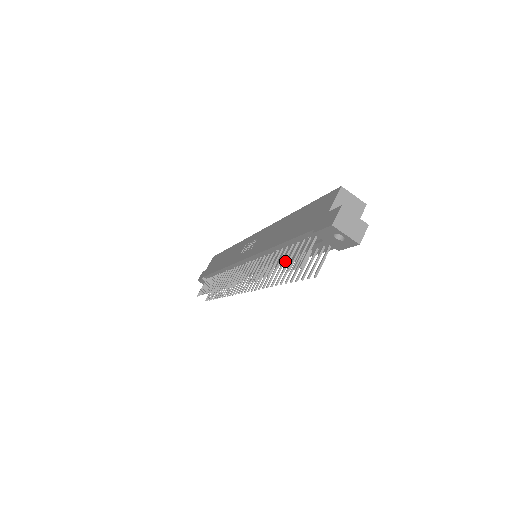
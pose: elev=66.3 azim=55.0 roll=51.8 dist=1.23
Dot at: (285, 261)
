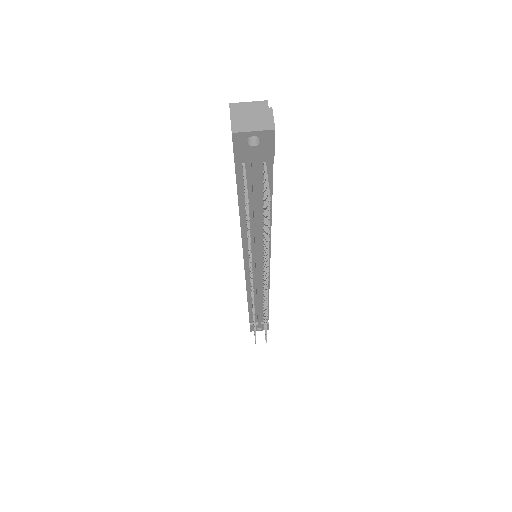
Dot at: occluded
